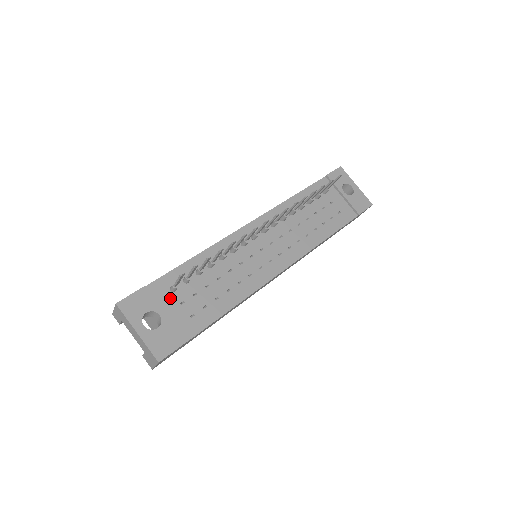
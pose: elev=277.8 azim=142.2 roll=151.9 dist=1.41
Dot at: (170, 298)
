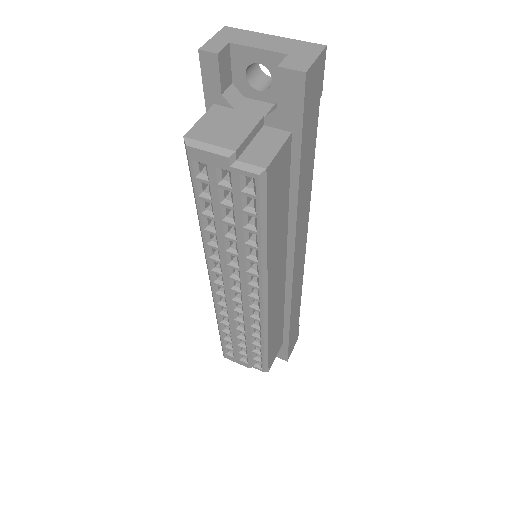
Dot at: occluded
